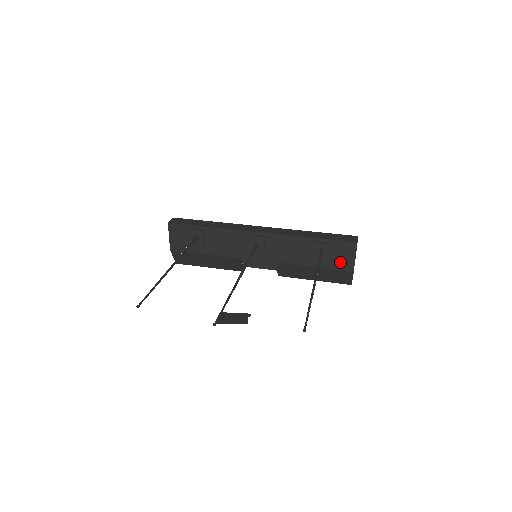
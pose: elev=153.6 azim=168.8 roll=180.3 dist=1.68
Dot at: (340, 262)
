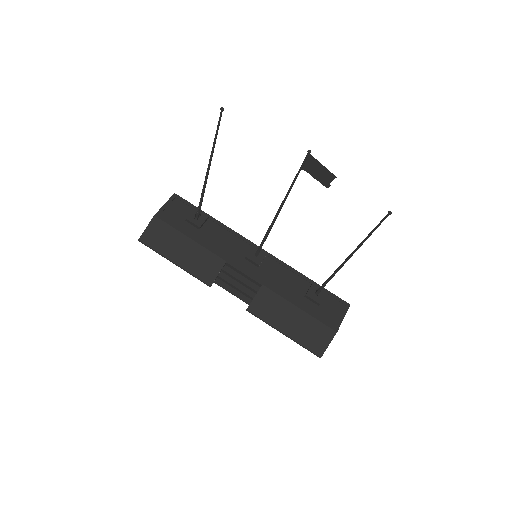
Dot at: (327, 316)
